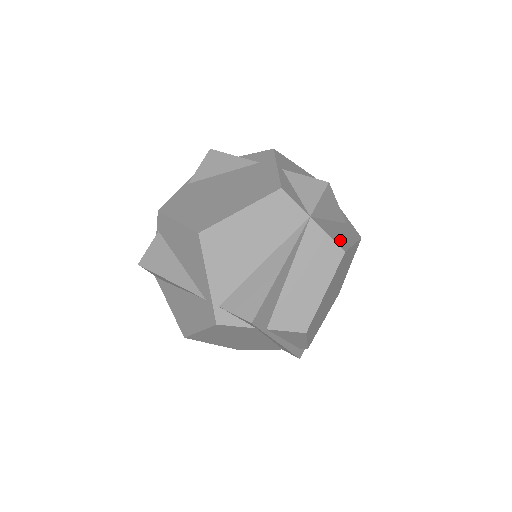
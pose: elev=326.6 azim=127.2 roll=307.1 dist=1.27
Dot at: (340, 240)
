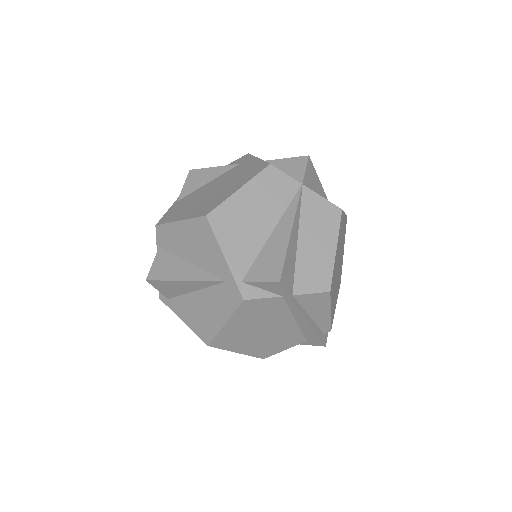
Dot at: occluded
